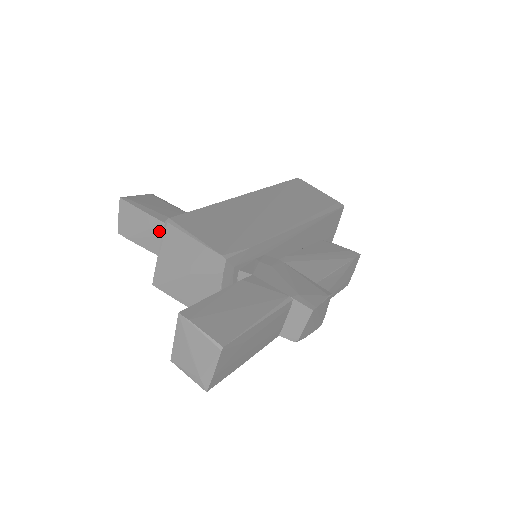
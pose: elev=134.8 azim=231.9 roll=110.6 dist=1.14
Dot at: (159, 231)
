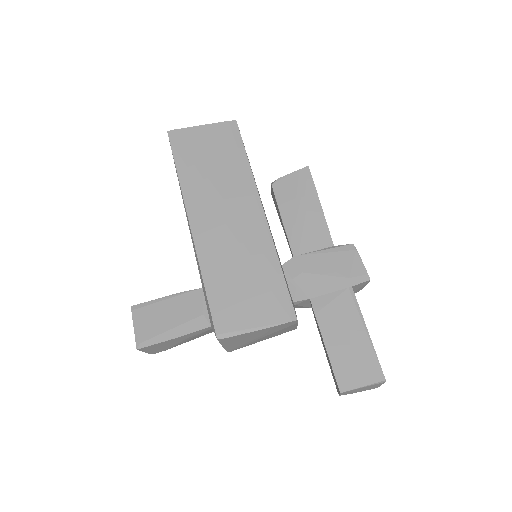
Dot at: (198, 334)
